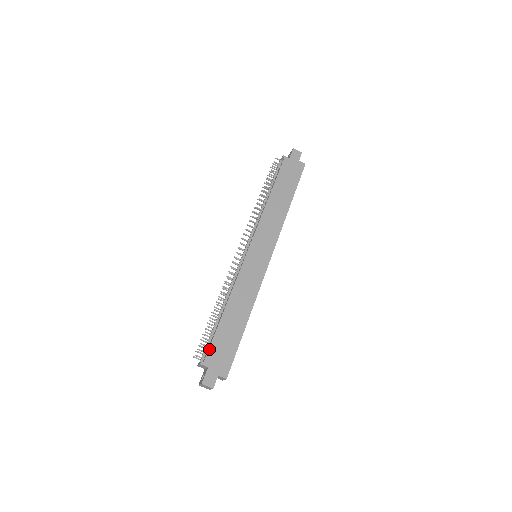
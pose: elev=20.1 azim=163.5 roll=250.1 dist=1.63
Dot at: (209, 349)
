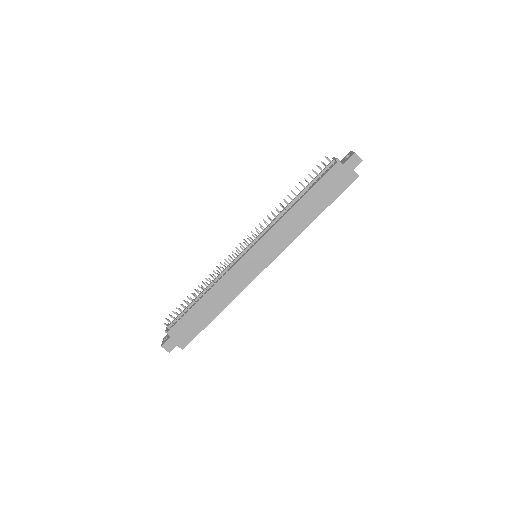
Dot at: (176, 324)
